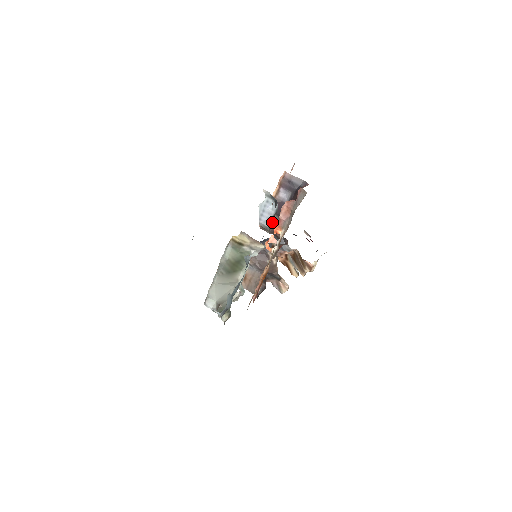
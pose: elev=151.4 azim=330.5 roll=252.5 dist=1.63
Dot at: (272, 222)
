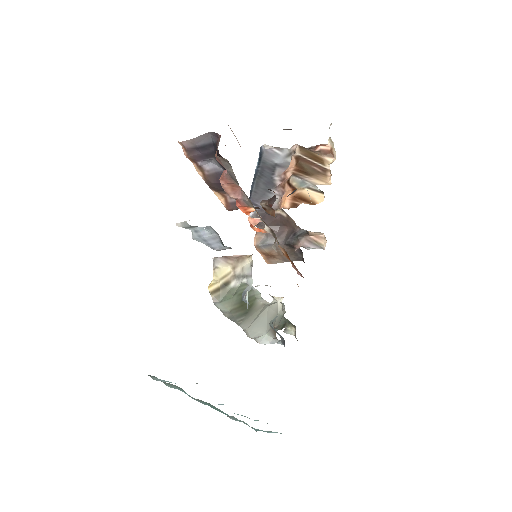
Dot at: occluded
